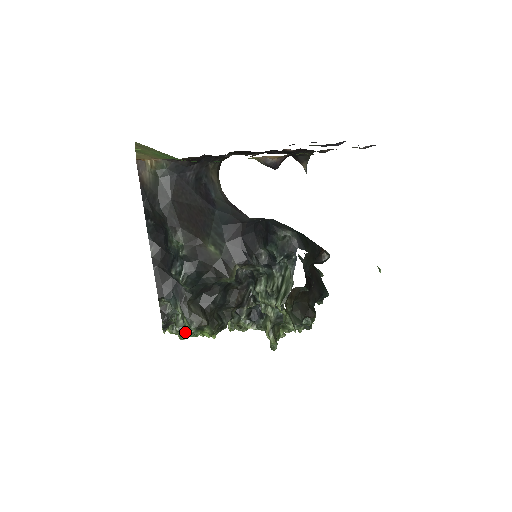
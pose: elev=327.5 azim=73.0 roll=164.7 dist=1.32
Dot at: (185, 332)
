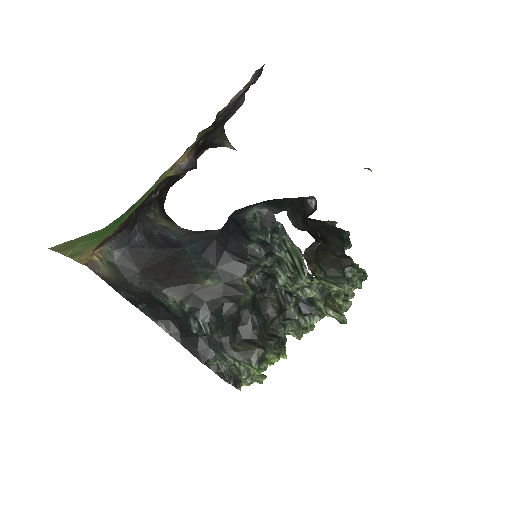
Dot at: occluded
